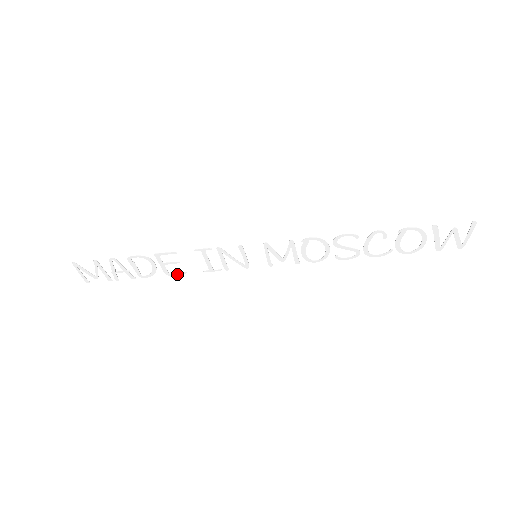
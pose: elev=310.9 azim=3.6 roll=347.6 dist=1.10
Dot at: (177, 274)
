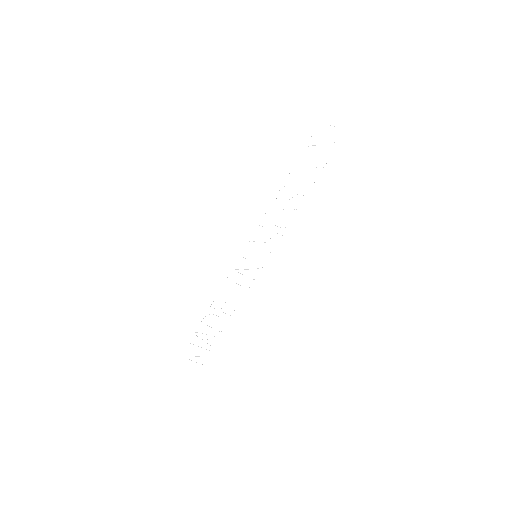
Dot at: (235, 312)
